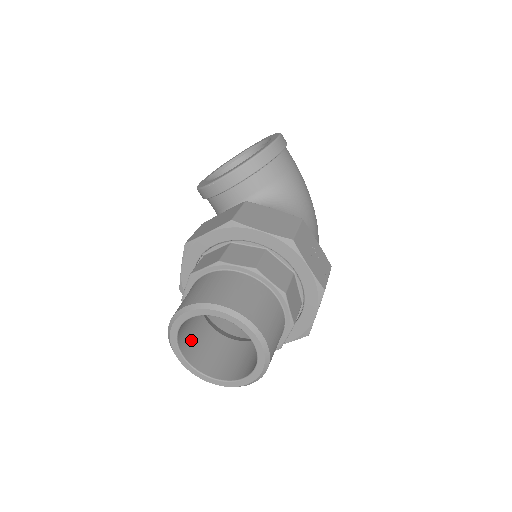
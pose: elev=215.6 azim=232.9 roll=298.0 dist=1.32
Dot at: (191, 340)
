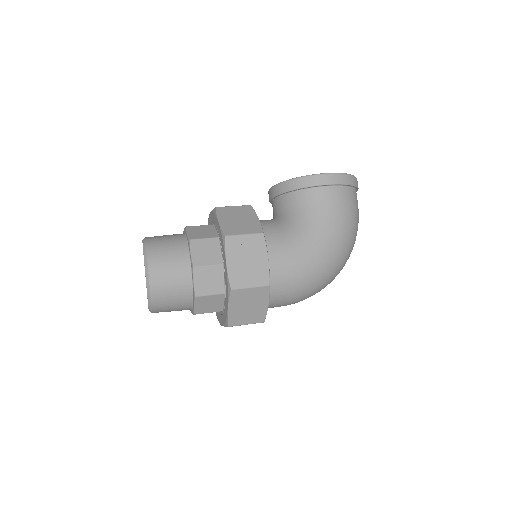
Dot at: occluded
